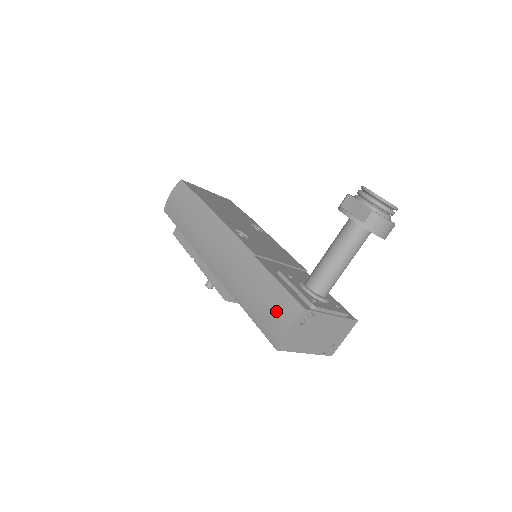
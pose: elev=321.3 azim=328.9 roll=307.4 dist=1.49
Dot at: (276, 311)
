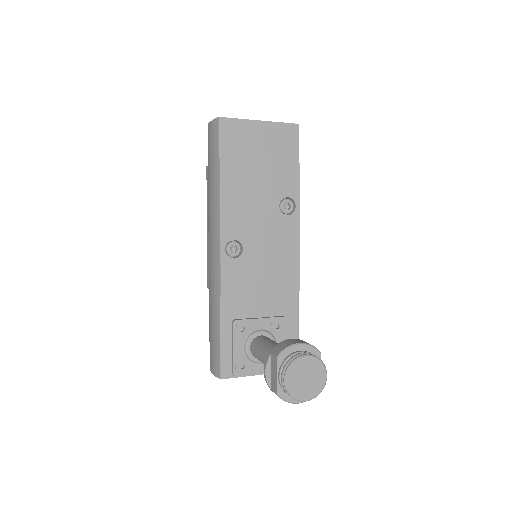
Dot at: (212, 354)
